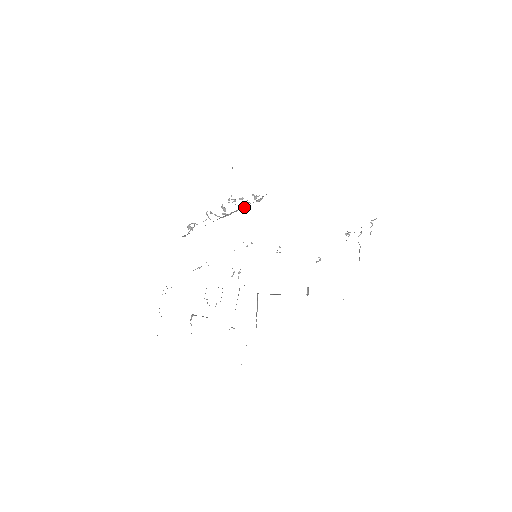
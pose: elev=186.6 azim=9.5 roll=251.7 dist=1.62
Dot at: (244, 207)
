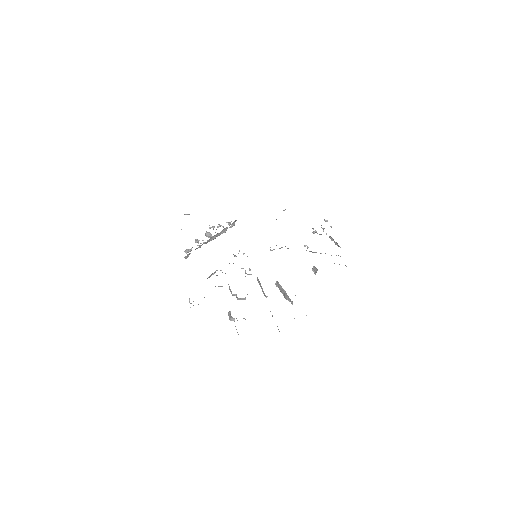
Dot at: (224, 231)
